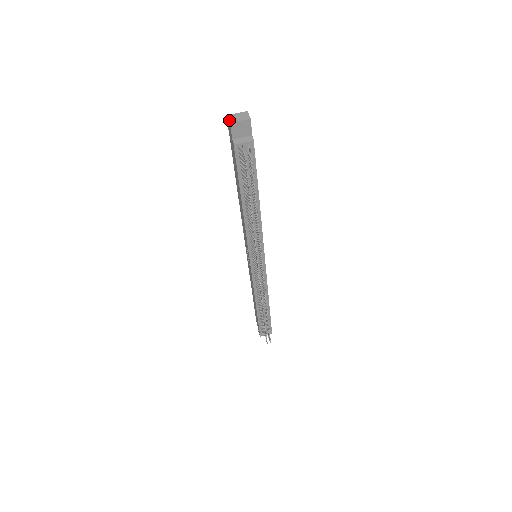
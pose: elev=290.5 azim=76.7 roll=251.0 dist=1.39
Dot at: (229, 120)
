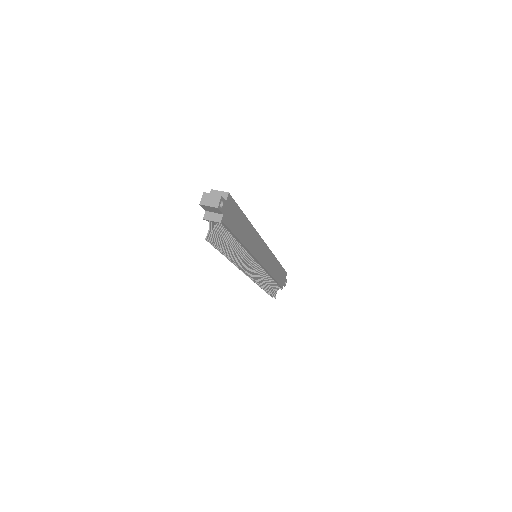
Dot at: occluded
